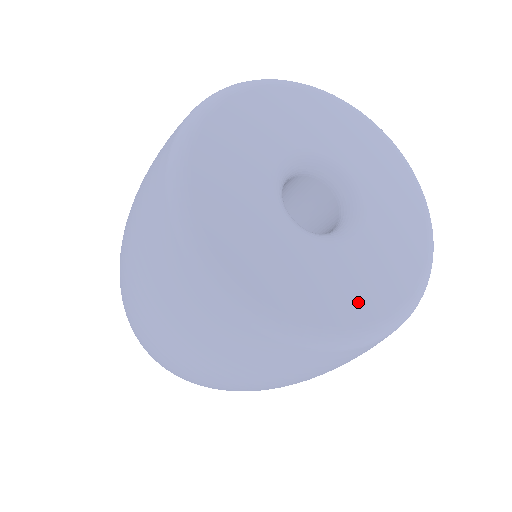
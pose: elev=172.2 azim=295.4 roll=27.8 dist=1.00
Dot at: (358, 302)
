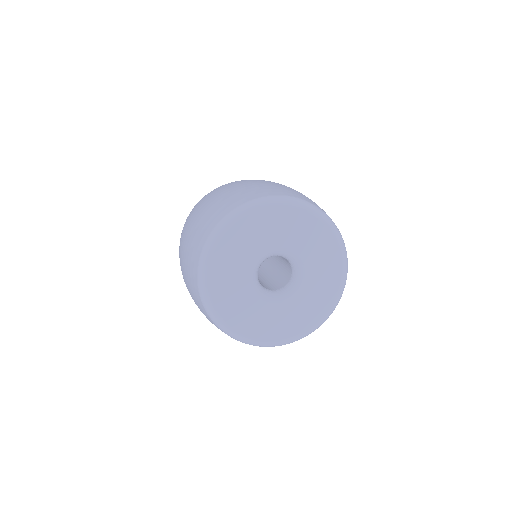
Dot at: (290, 328)
